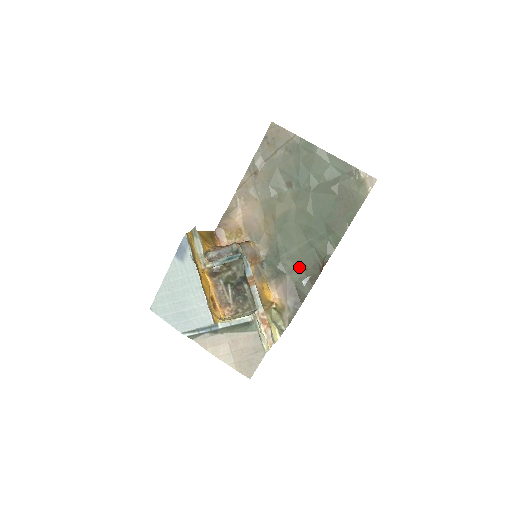
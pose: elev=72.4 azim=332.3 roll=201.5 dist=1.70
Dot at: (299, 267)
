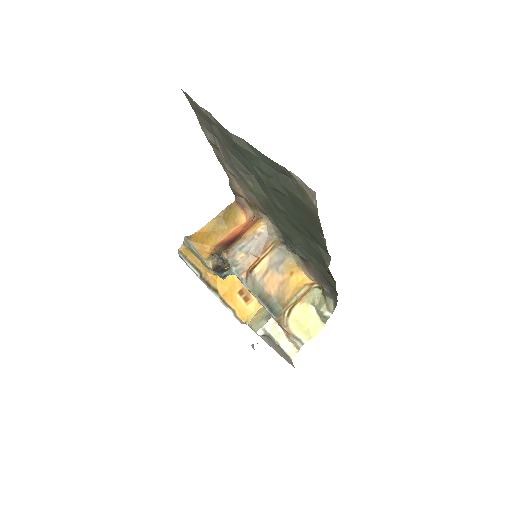
Dot at: (314, 258)
